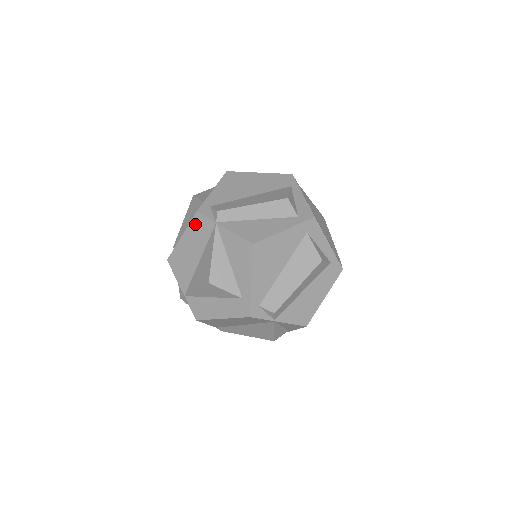
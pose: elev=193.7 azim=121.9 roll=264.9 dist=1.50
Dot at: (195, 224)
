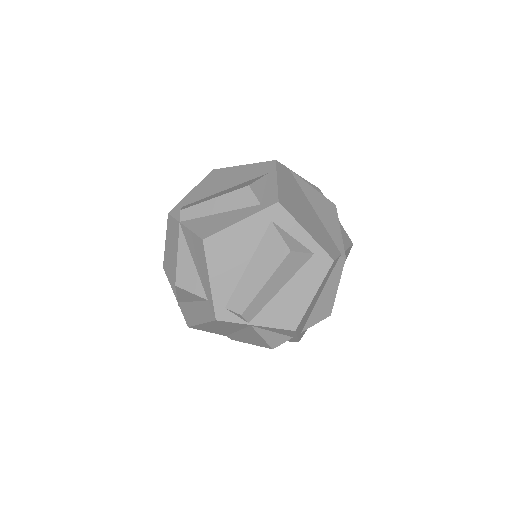
Dot at: (169, 227)
